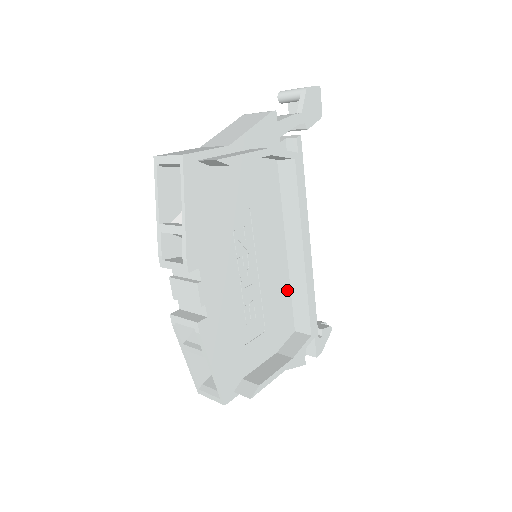
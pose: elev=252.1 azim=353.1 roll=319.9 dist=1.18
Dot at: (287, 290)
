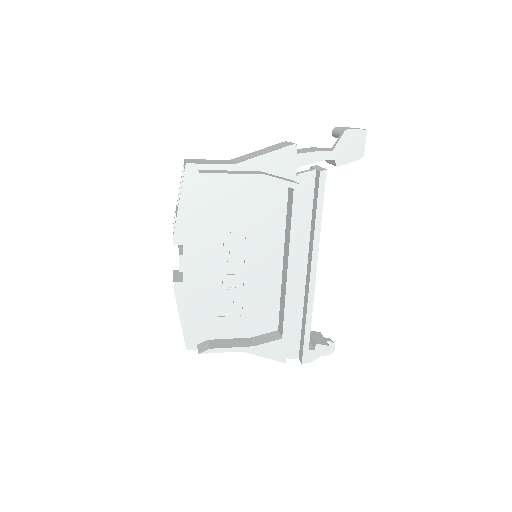
Dot at: (276, 293)
